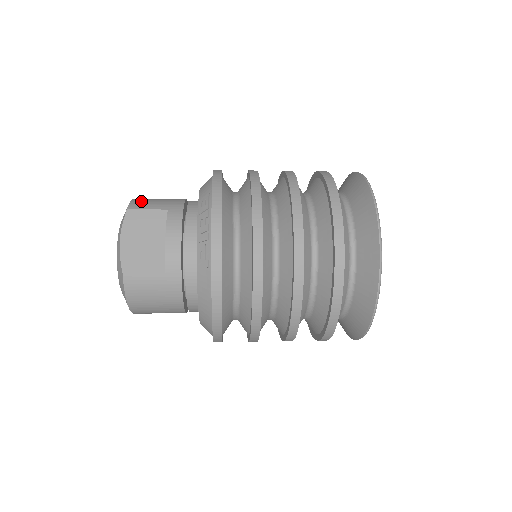
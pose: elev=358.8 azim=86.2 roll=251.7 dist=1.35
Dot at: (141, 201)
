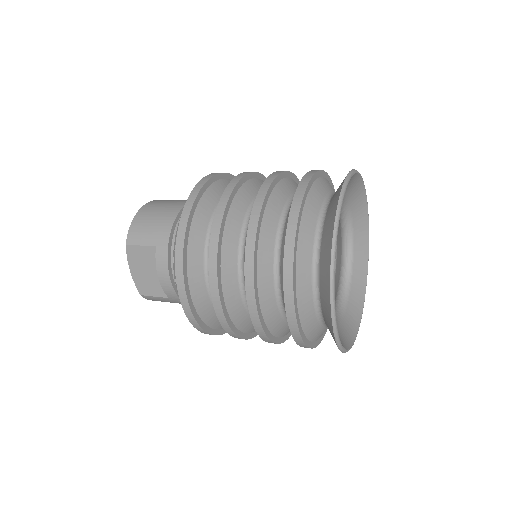
Dot at: (137, 229)
